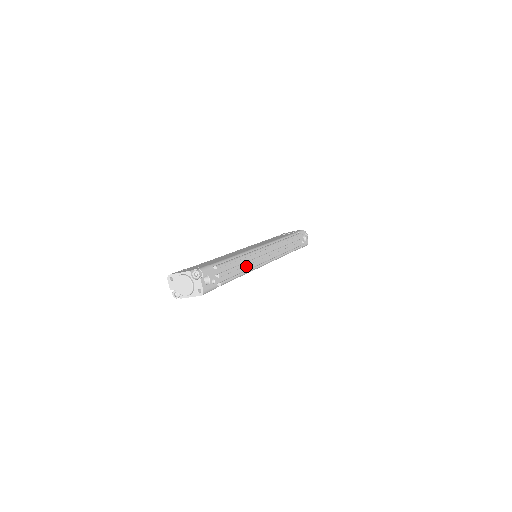
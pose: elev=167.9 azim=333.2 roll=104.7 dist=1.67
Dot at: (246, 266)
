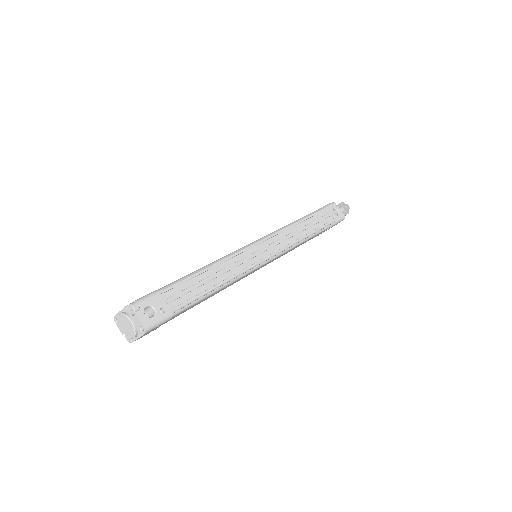
Dot at: (225, 275)
